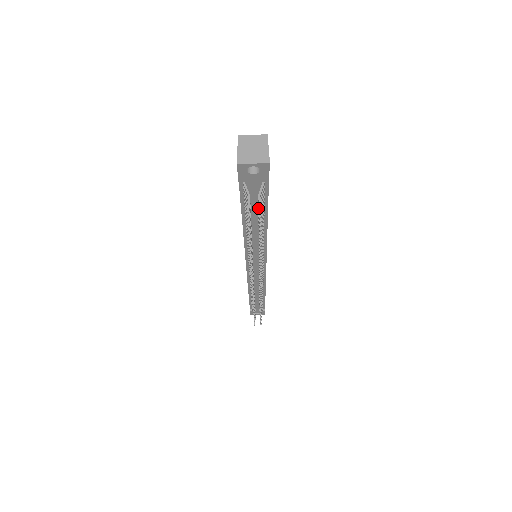
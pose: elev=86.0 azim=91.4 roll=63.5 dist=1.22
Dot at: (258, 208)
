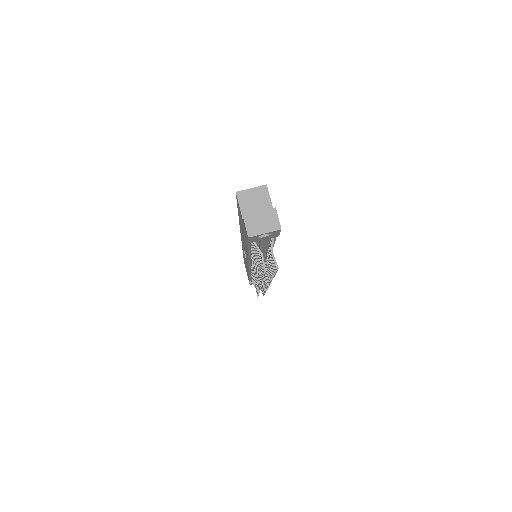
Dot at: (270, 258)
